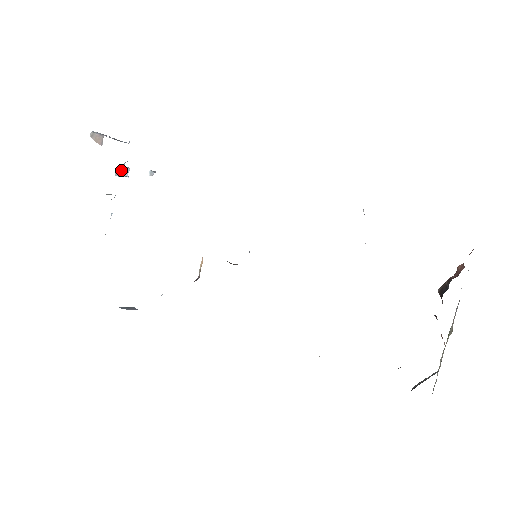
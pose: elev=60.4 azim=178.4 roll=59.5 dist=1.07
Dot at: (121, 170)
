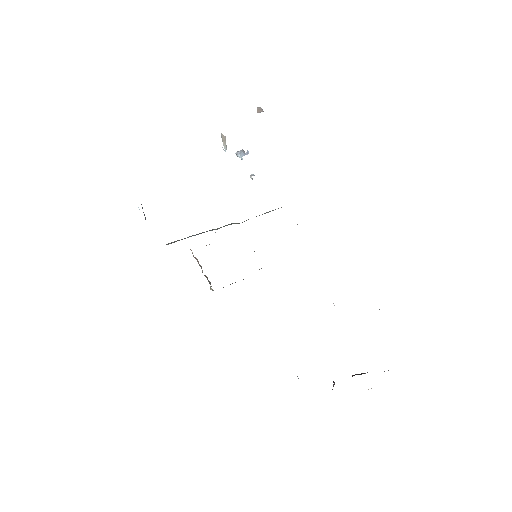
Dot at: (243, 152)
